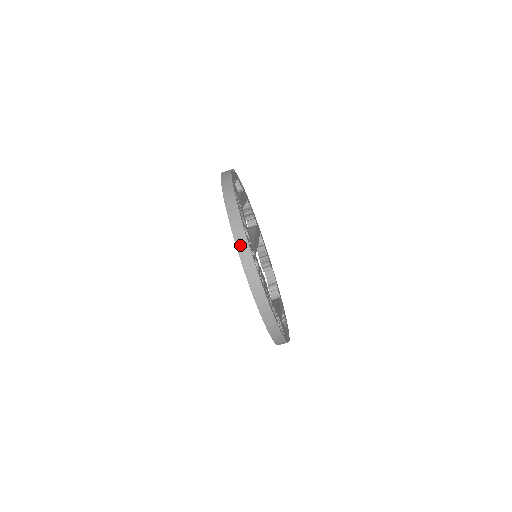
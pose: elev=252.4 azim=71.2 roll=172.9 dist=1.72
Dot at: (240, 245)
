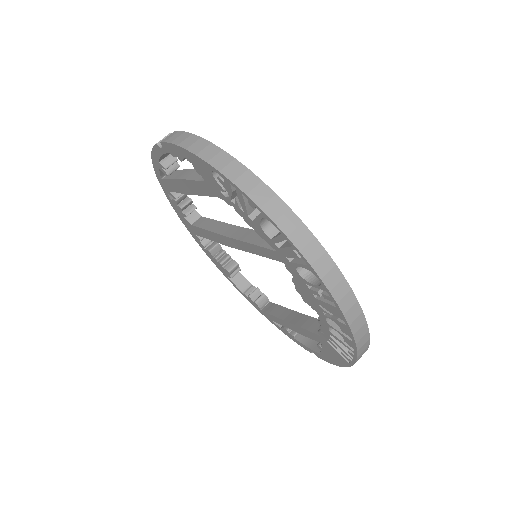
Dot at: (298, 239)
